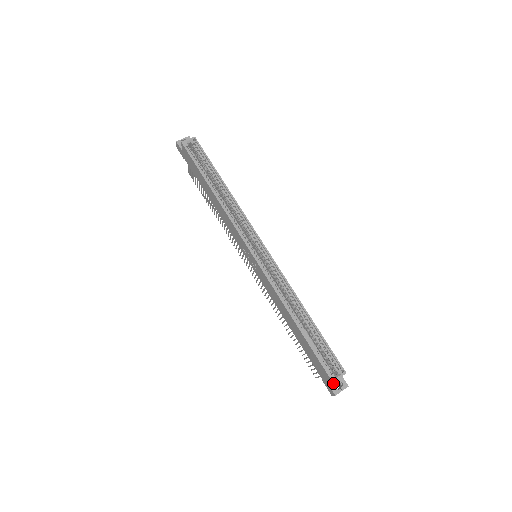
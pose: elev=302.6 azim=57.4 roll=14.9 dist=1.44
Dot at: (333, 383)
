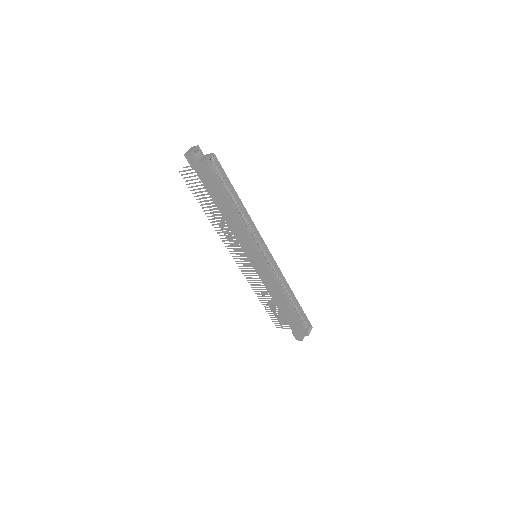
Dot at: occluded
